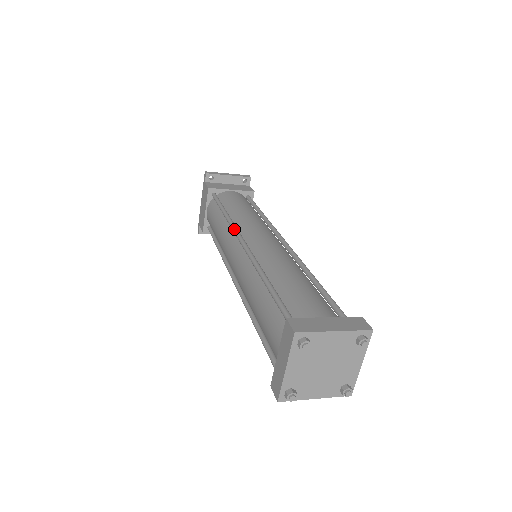
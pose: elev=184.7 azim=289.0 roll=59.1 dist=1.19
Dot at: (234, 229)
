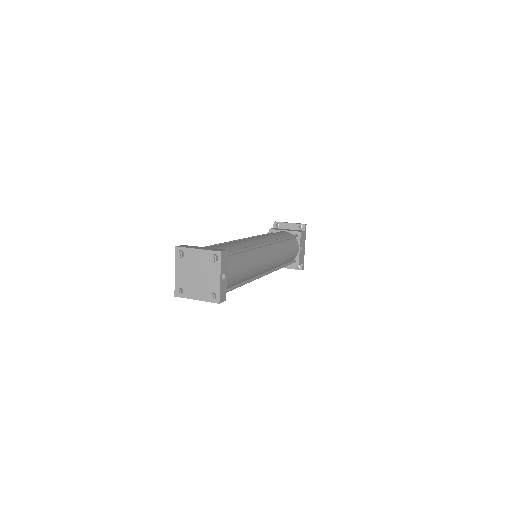
Dot at: (245, 238)
